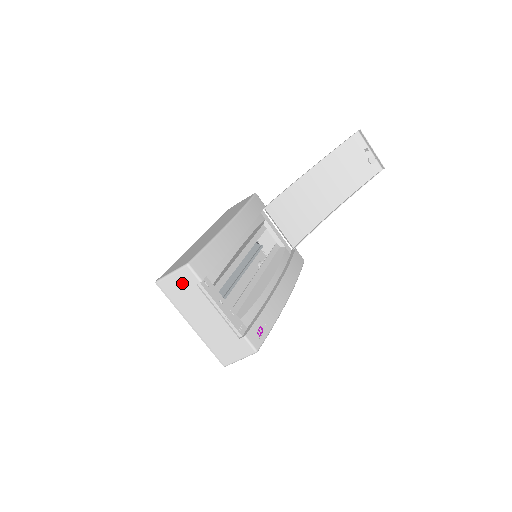
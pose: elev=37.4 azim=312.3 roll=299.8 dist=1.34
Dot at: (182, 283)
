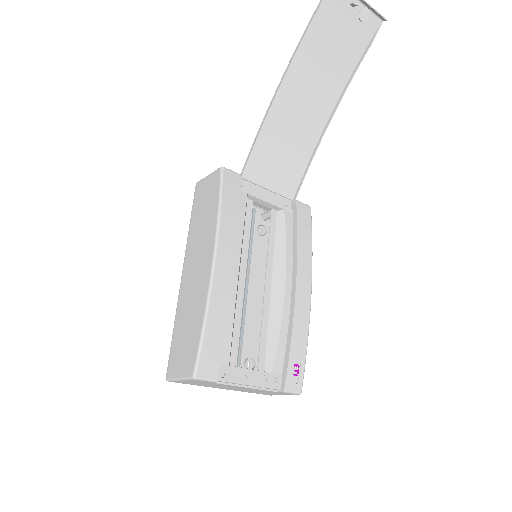
Dot at: (196, 382)
